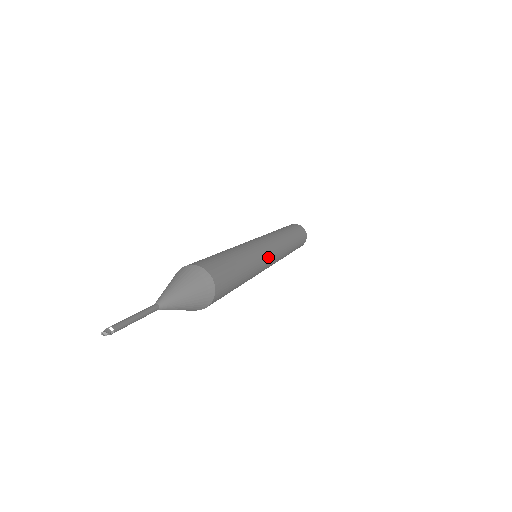
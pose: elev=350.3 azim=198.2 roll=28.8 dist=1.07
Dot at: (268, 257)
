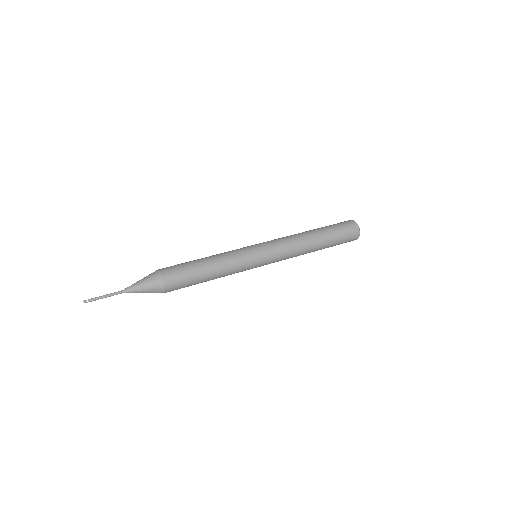
Dot at: (253, 265)
